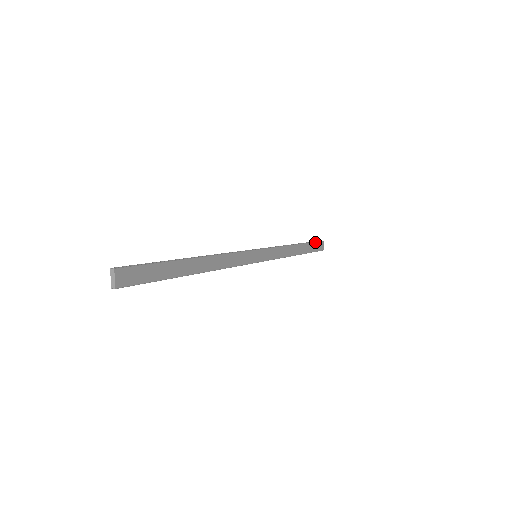
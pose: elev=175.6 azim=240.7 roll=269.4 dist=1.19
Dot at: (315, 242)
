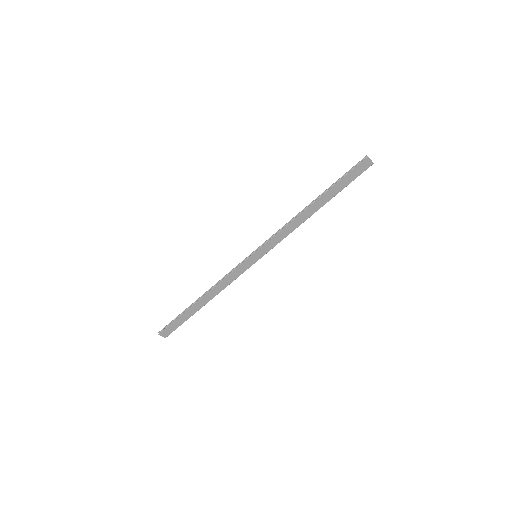
Dot at: (347, 174)
